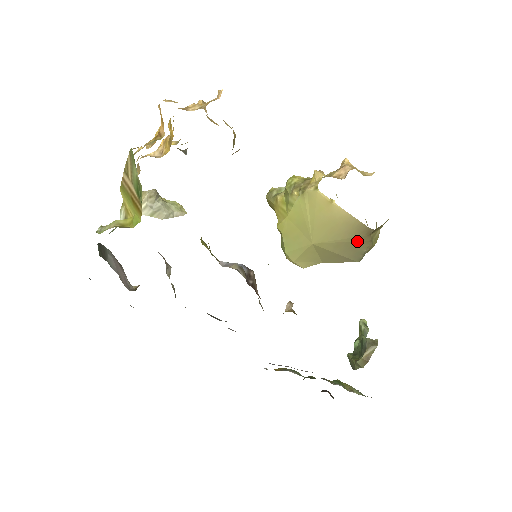
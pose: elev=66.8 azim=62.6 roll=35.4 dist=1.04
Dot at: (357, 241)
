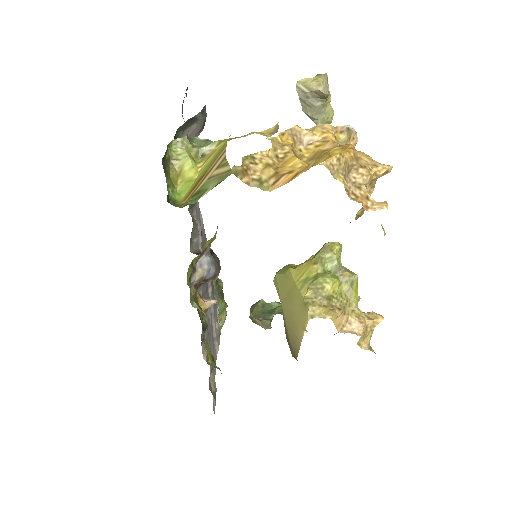
Dot at: (290, 345)
